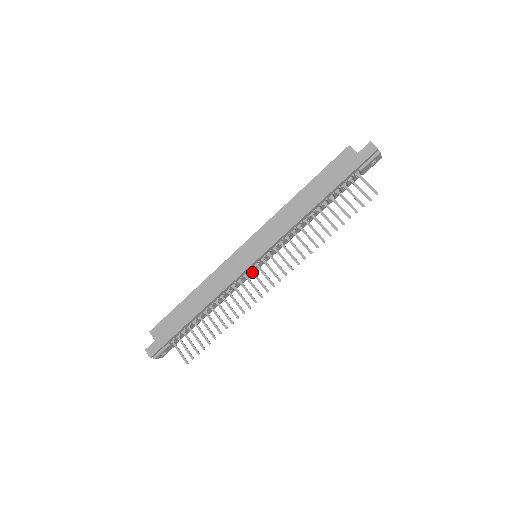
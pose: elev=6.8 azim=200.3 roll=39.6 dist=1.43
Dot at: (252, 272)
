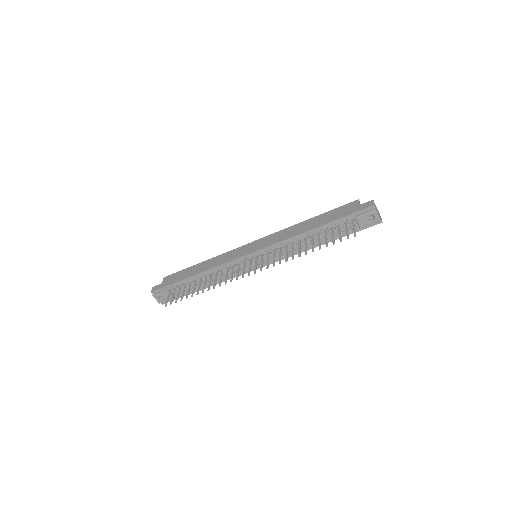
Dot at: (245, 263)
